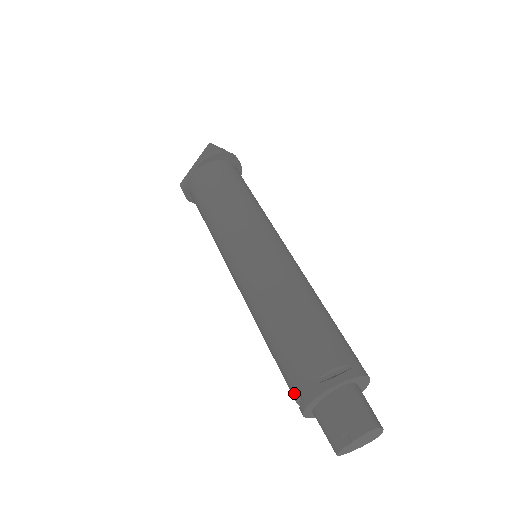
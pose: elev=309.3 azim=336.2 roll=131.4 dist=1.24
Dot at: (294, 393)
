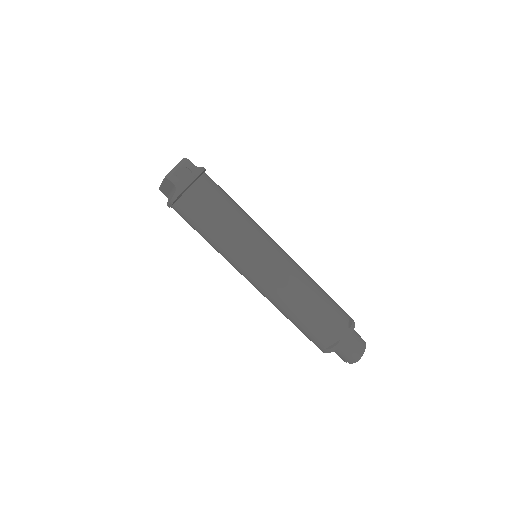
Dot at: occluded
